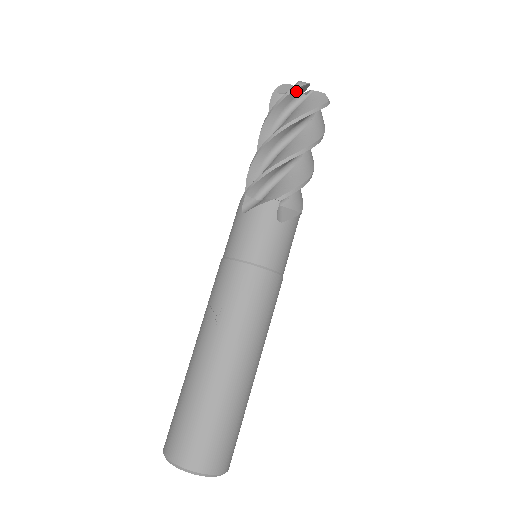
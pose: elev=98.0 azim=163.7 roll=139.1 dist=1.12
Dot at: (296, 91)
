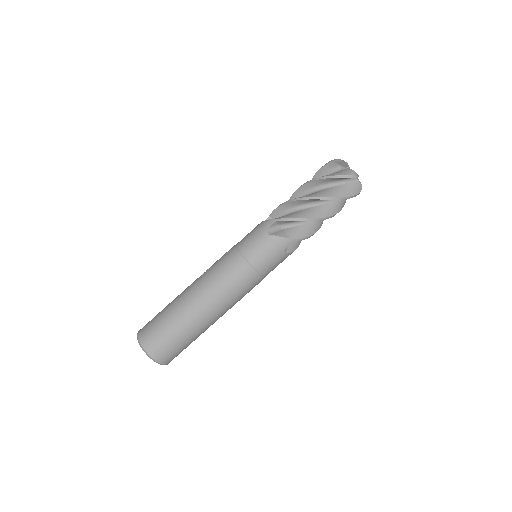
Dot at: (332, 164)
